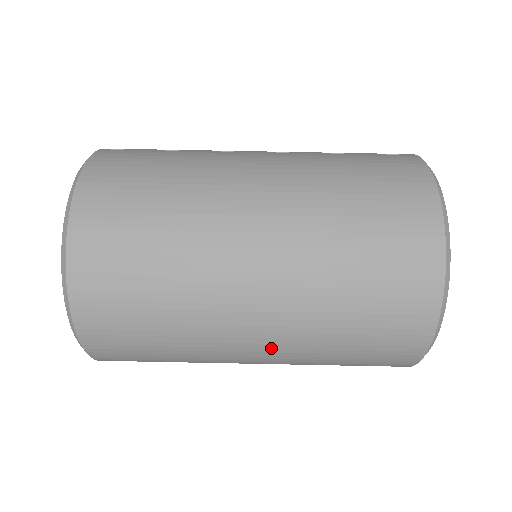
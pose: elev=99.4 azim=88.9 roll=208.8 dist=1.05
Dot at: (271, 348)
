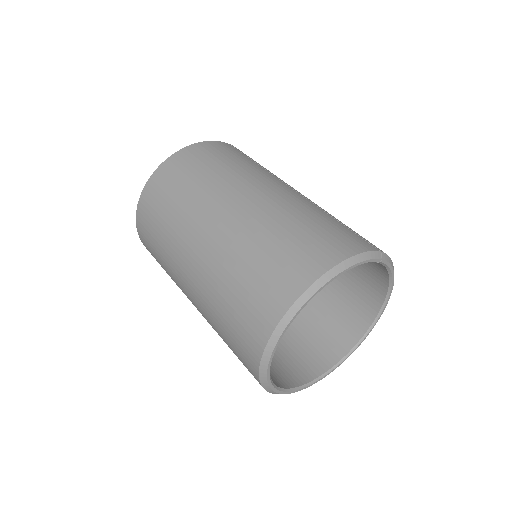
Dot at: (194, 289)
